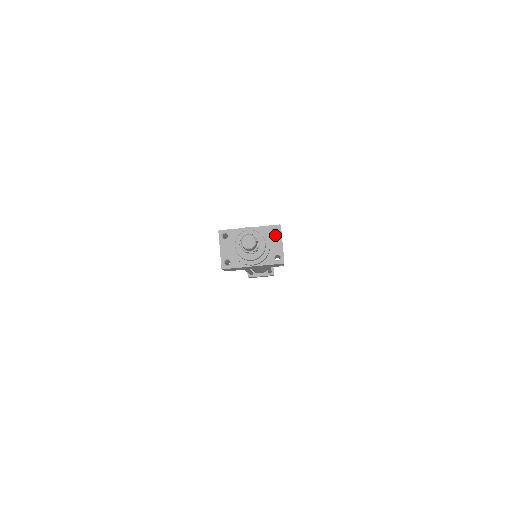
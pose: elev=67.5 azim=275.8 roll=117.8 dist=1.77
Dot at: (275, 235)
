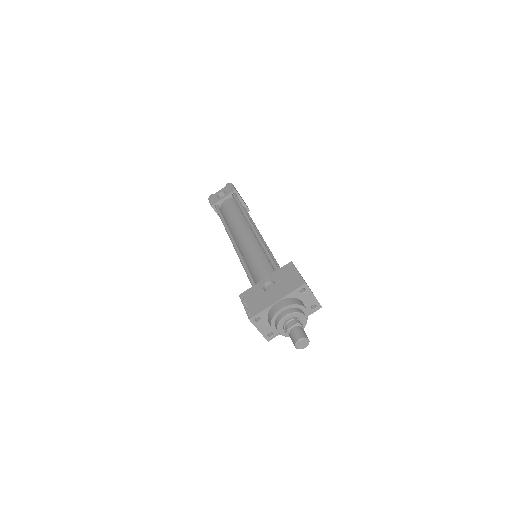
Dot at: (304, 293)
